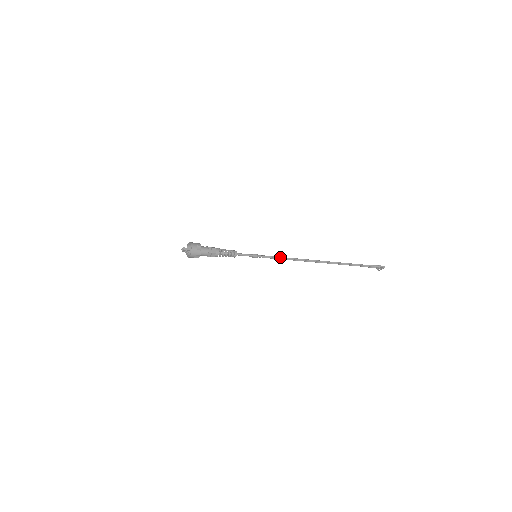
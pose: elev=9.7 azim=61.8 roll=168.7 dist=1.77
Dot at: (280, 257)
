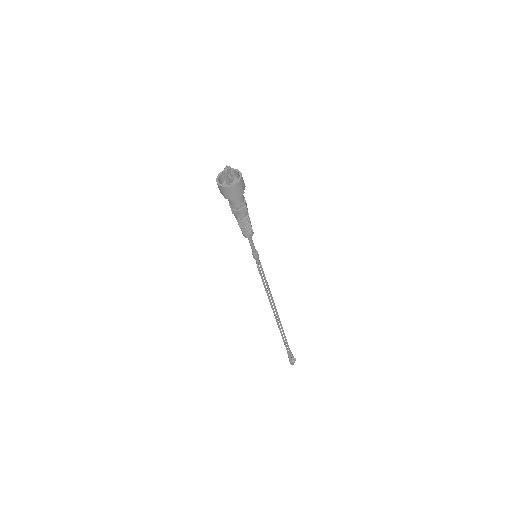
Dot at: (264, 276)
